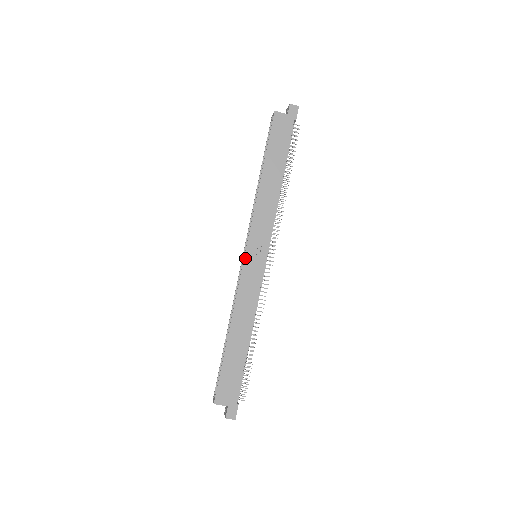
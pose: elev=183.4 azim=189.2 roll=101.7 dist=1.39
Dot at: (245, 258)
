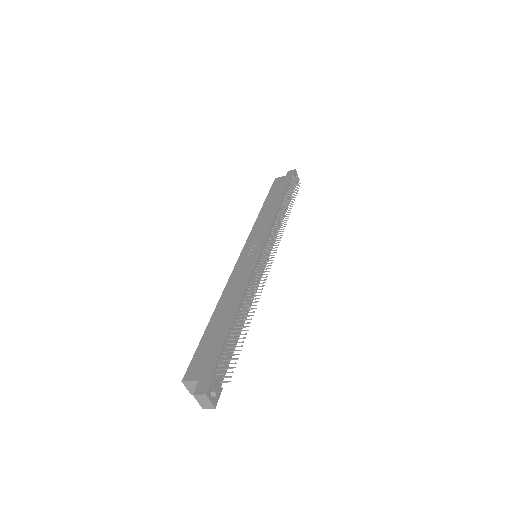
Dot at: (241, 255)
